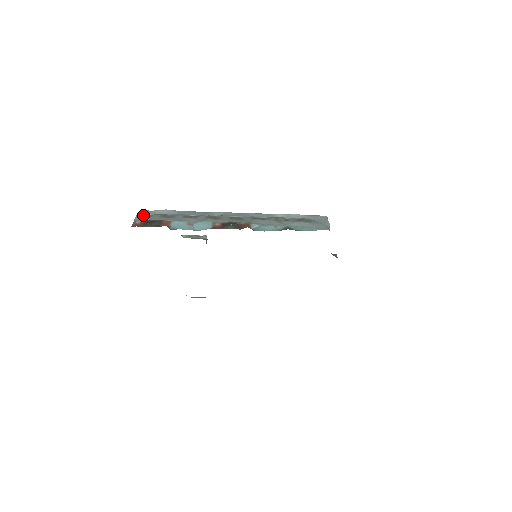
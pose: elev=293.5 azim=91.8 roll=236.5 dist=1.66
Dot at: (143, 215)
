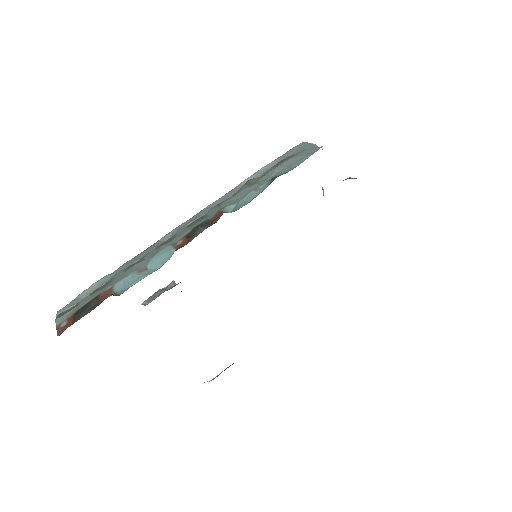
Dot at: (65, 312)
